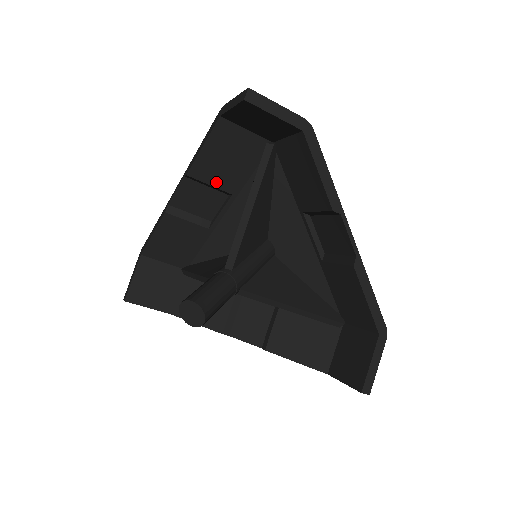
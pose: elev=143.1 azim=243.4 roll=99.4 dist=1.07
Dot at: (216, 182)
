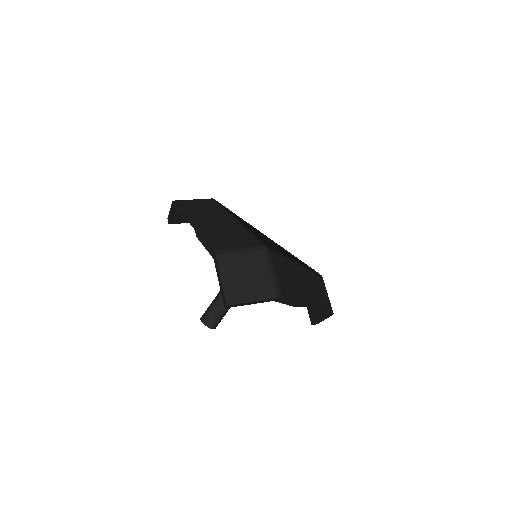
Dot at: occluded
